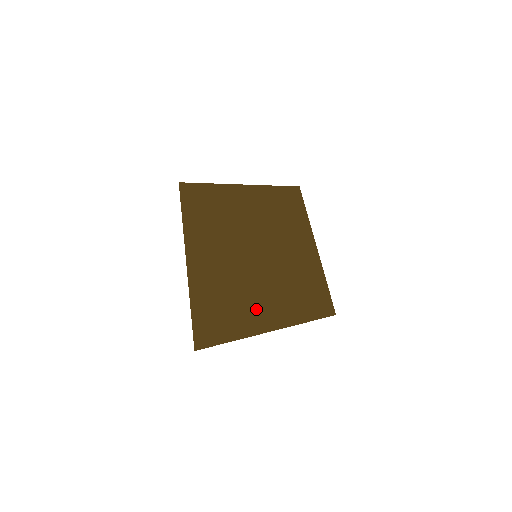
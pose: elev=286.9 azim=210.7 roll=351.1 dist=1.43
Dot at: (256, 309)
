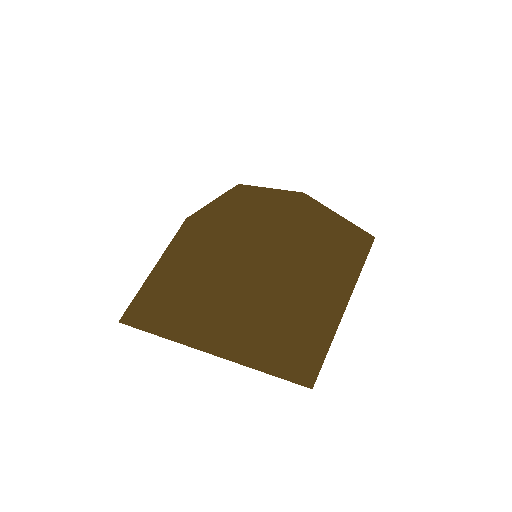
Dot at: (198, 287)
